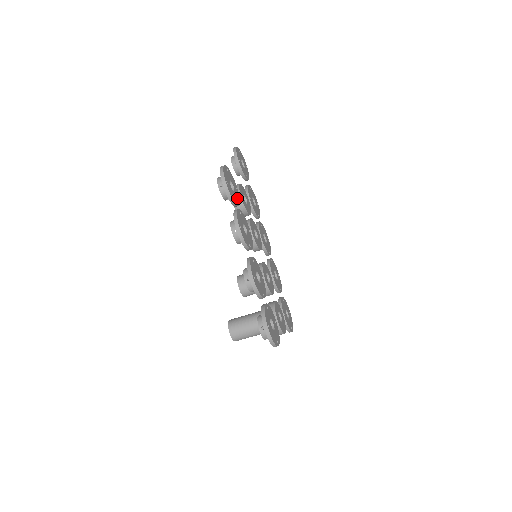
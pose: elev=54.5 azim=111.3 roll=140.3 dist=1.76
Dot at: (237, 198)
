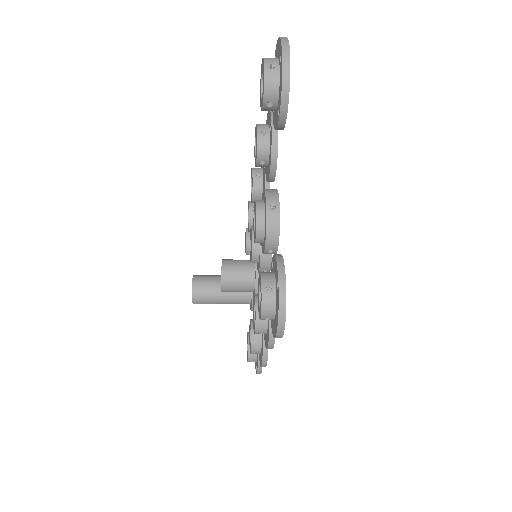
Dot at: occluded
